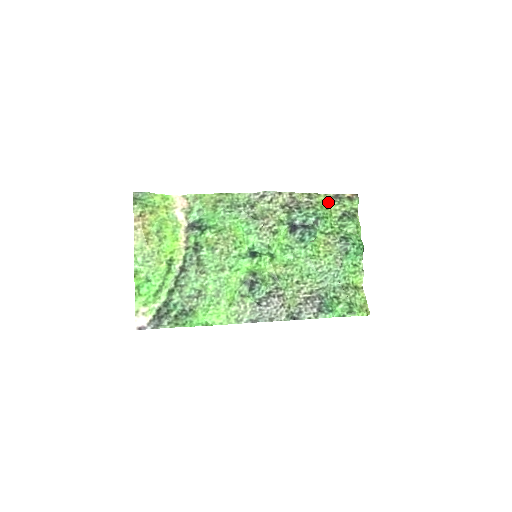
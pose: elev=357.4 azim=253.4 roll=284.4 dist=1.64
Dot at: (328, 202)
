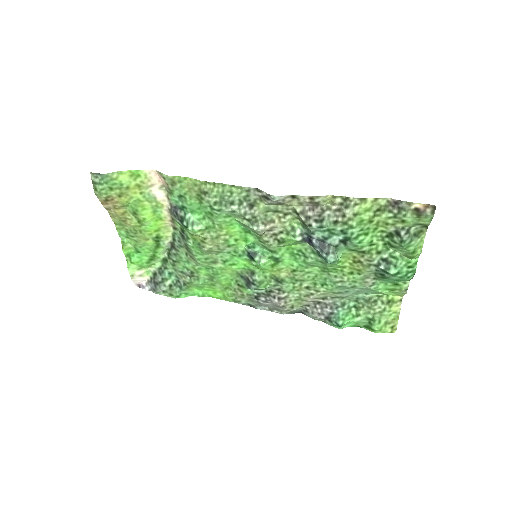
Dot at: (377, 210)
